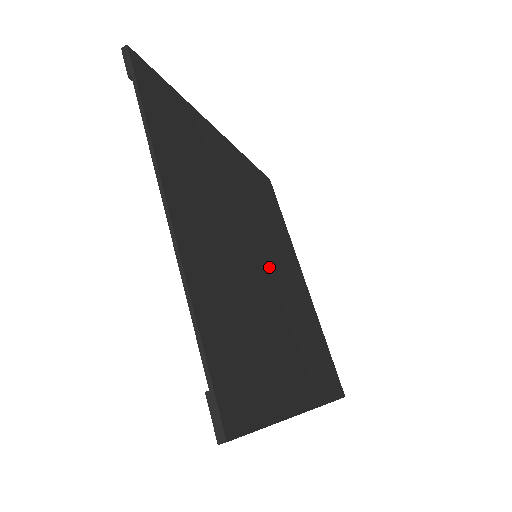
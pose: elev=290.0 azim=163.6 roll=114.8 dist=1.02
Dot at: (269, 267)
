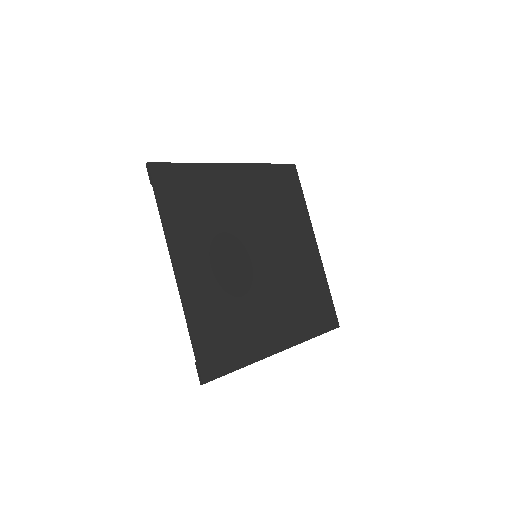
Dot at: (269, 258)
